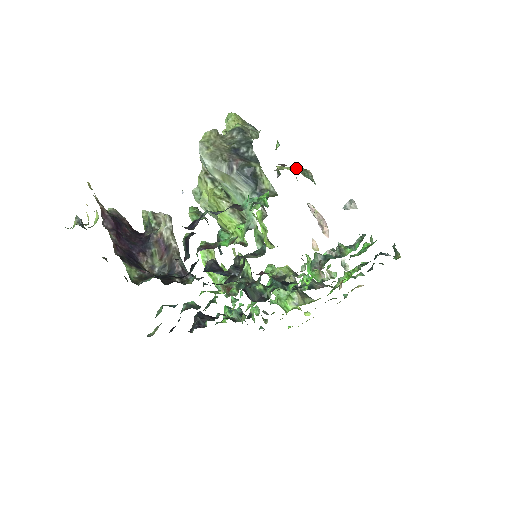
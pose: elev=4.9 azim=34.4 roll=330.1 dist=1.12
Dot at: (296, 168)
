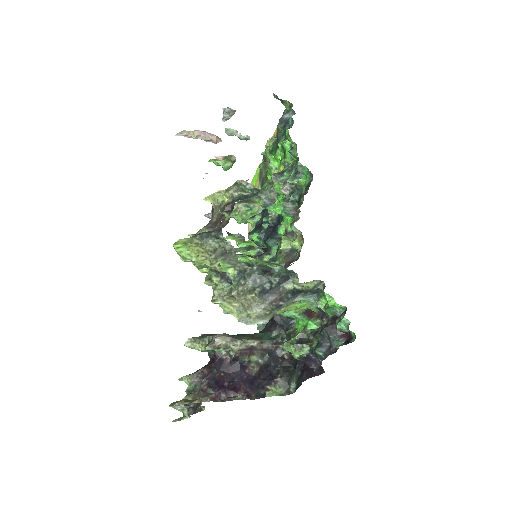
Dot at: (232, 193)
